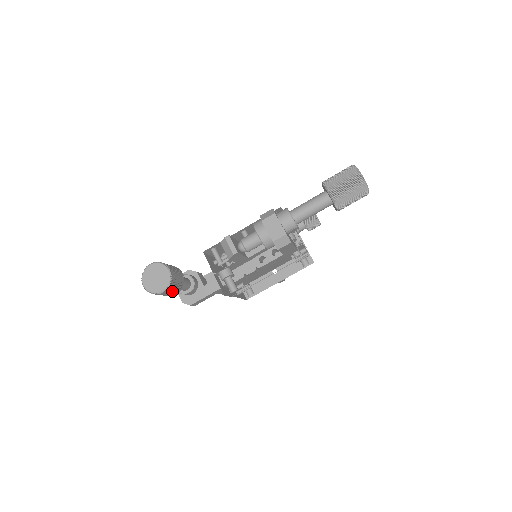
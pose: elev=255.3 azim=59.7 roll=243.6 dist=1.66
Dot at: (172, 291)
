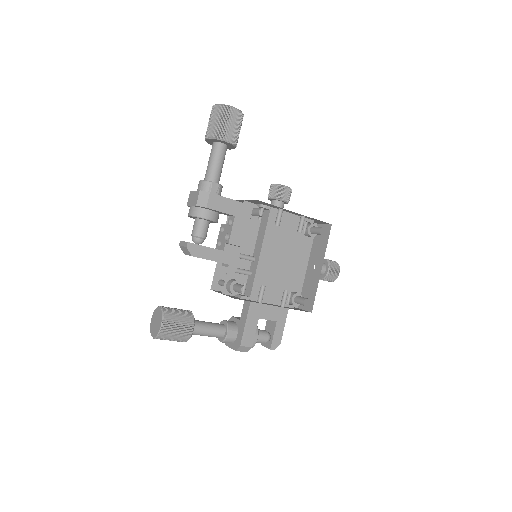
Dot at: (179, 325)
